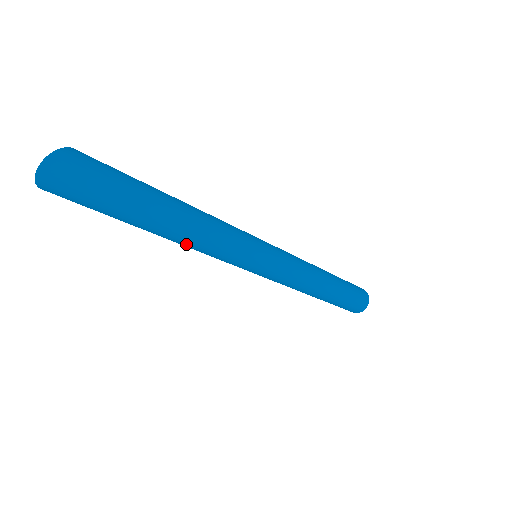
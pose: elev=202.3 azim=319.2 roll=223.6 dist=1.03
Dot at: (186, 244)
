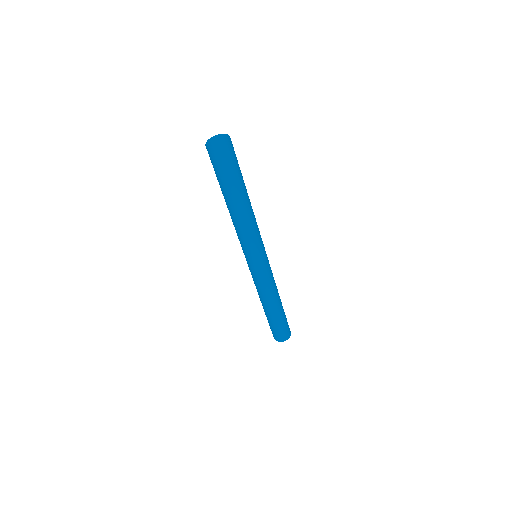
Dot at: (235, 219)
